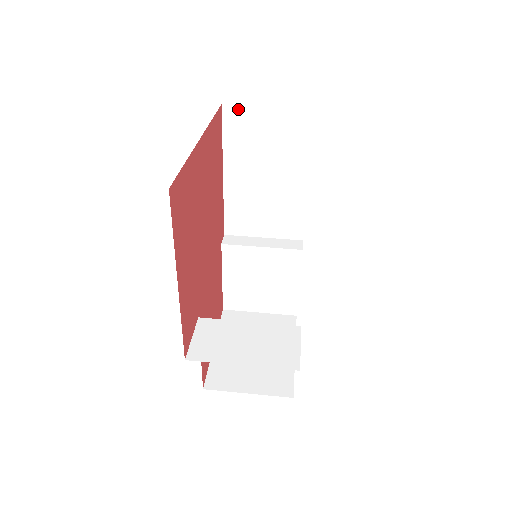
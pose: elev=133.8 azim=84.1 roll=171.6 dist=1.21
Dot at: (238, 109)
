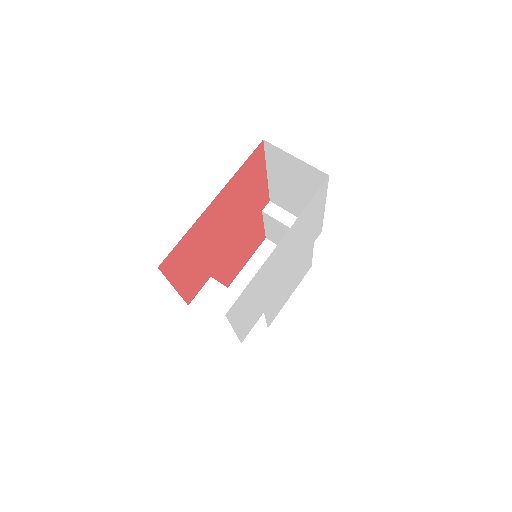
Dot at: (275, 148)
